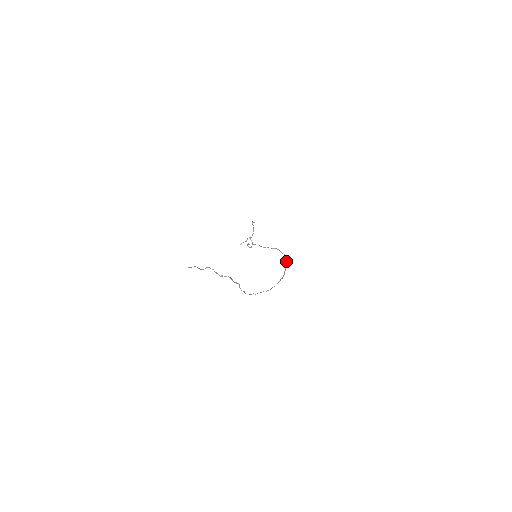
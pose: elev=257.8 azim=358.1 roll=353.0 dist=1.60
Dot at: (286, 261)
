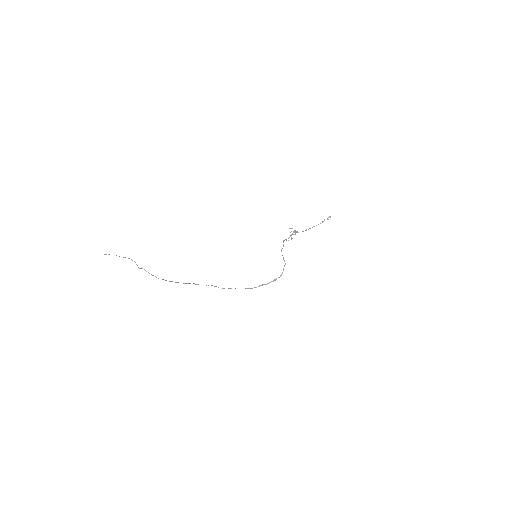
Dot at: (274, 279)
